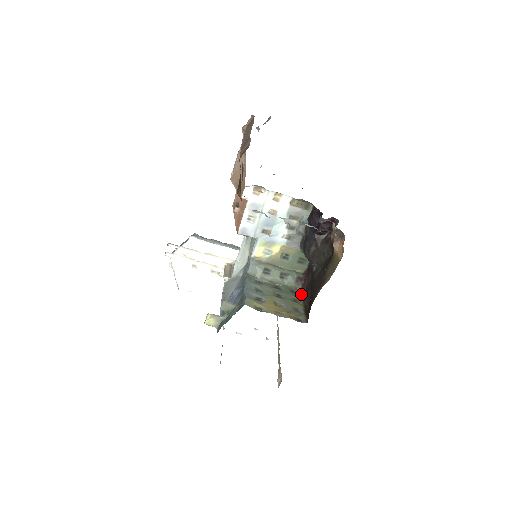
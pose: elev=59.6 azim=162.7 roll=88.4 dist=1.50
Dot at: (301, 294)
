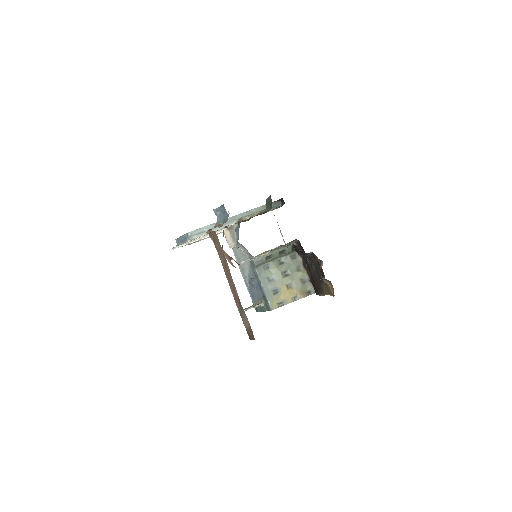
Dot at: (300, 256)
